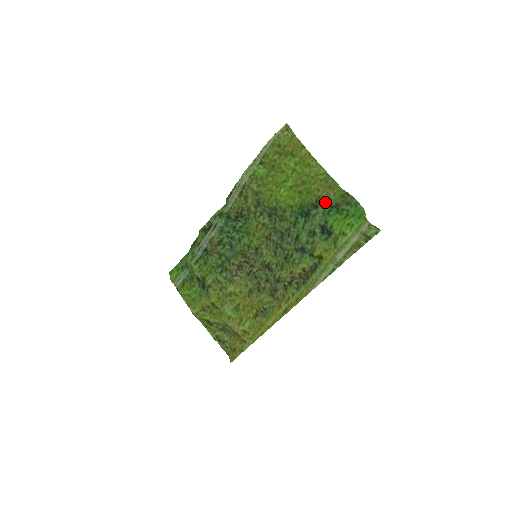
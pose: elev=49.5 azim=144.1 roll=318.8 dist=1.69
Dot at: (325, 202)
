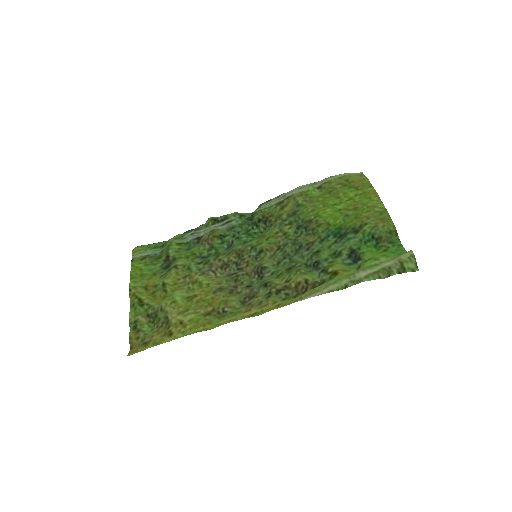
Dot at: (370, 229)
